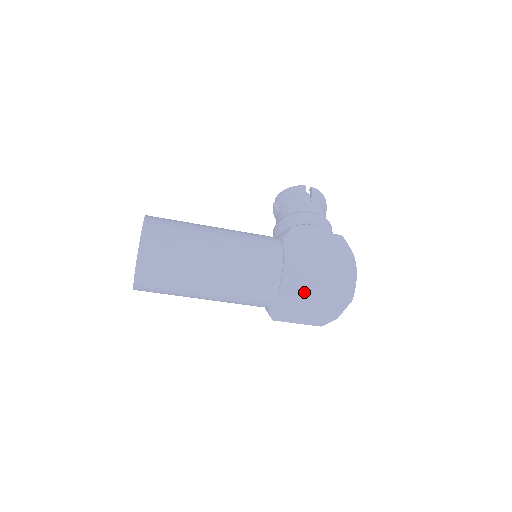
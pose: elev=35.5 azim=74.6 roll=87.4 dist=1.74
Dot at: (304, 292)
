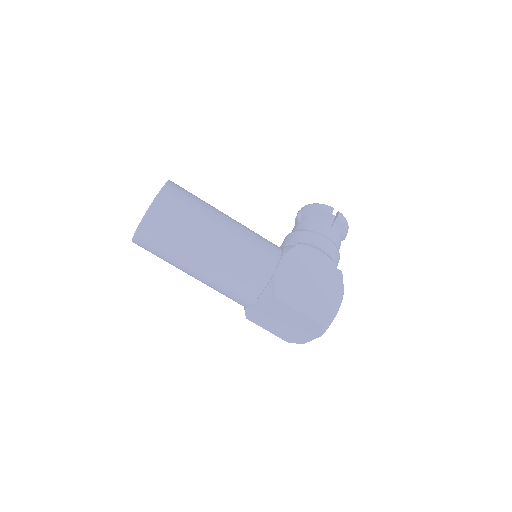
Dot at: (280, 310)
